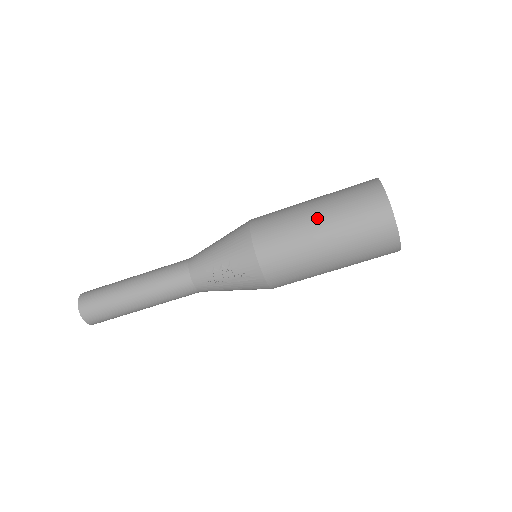
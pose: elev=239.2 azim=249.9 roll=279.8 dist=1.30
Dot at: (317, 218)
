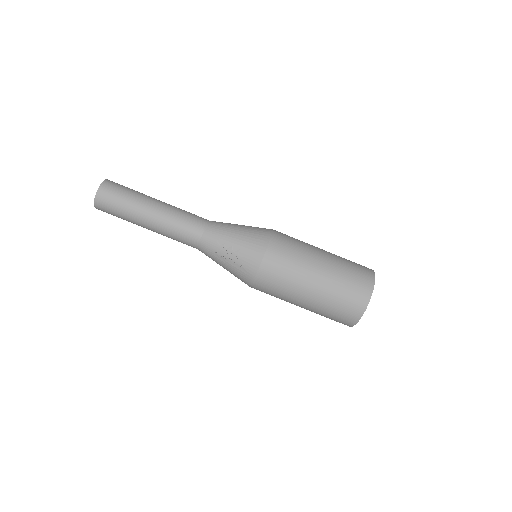
Dot at: (320, 268)
